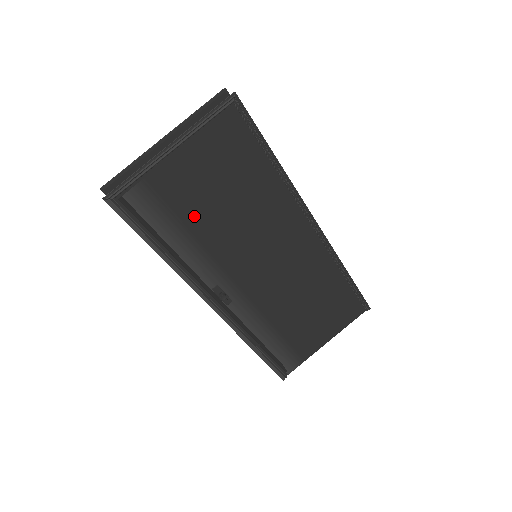
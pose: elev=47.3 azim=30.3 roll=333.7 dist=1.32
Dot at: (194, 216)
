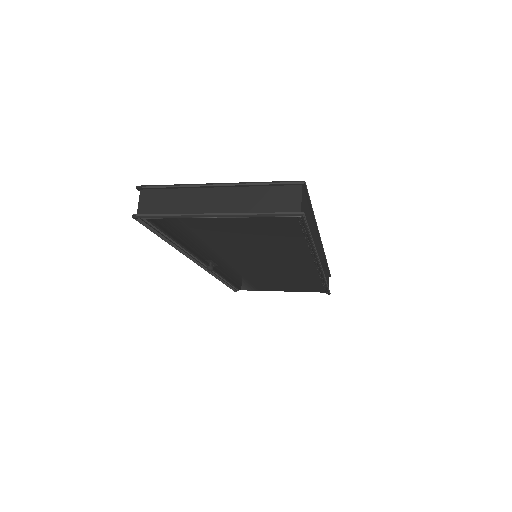
Dot at: (213, 238)
